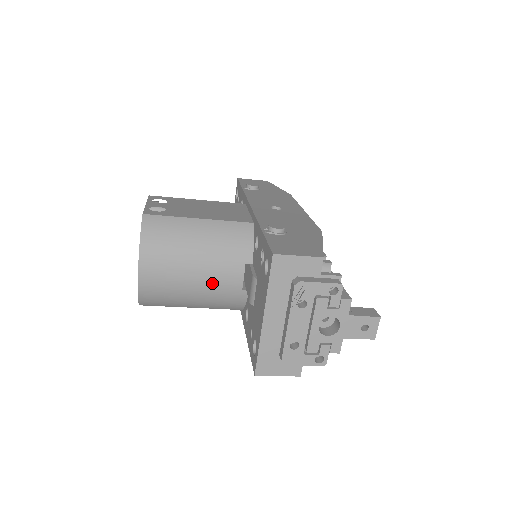
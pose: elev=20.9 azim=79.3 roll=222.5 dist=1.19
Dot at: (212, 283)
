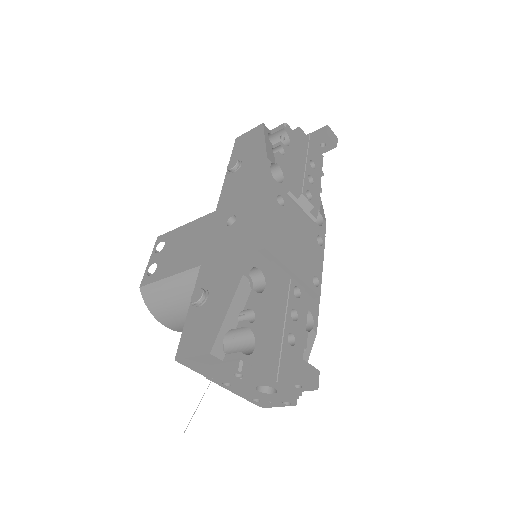
Dot at: occluded
